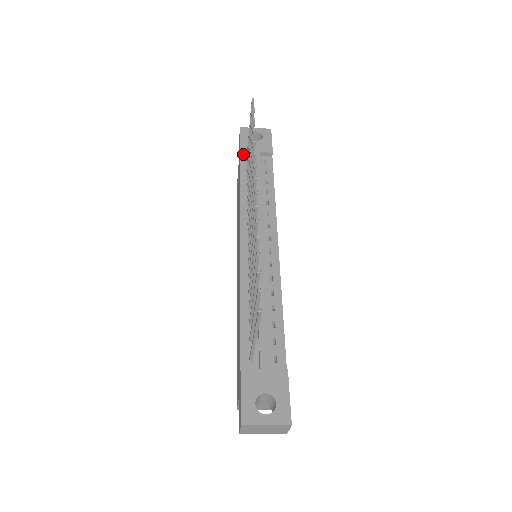
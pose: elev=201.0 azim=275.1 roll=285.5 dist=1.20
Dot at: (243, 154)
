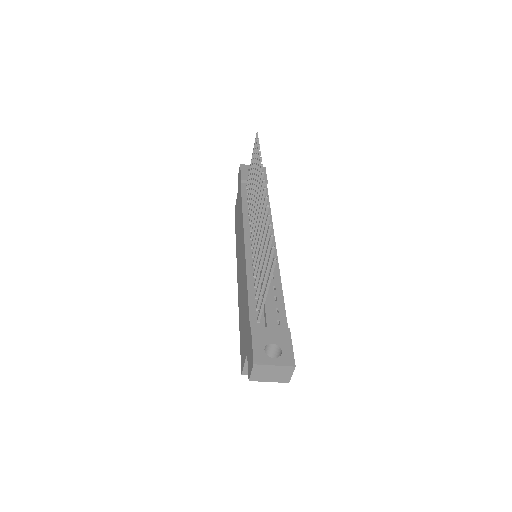
Dot at: (243, 183)
